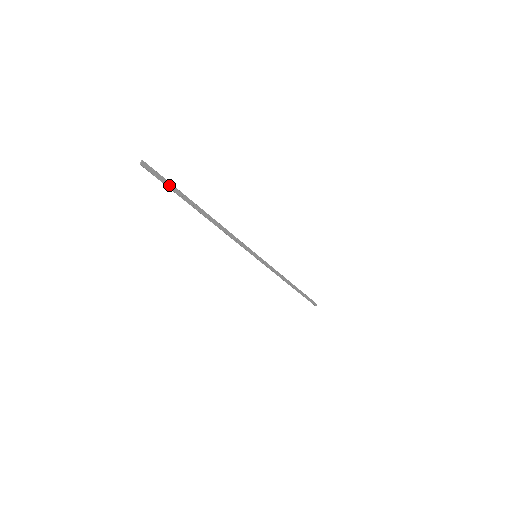
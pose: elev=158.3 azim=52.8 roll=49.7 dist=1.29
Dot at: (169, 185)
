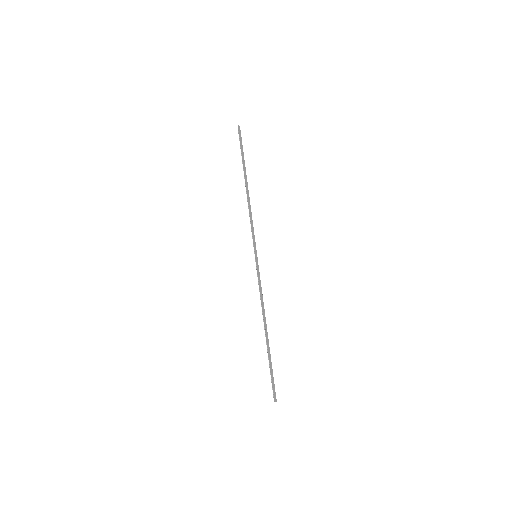
Dot at: (242, 148)
